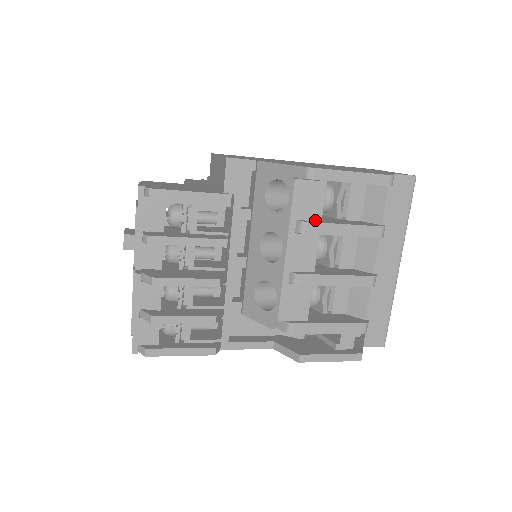
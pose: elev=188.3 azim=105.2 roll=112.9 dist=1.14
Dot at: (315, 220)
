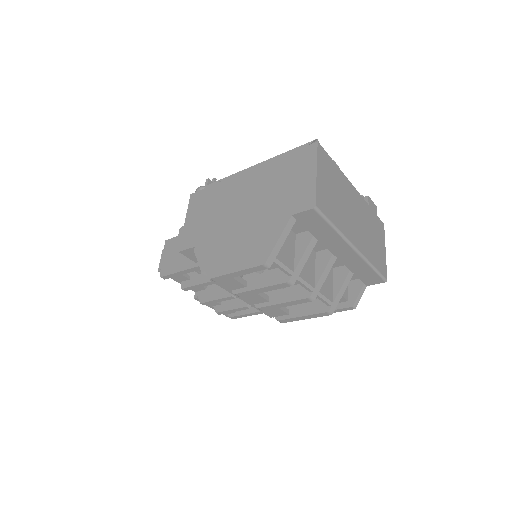
Dot at: (242, 287)
